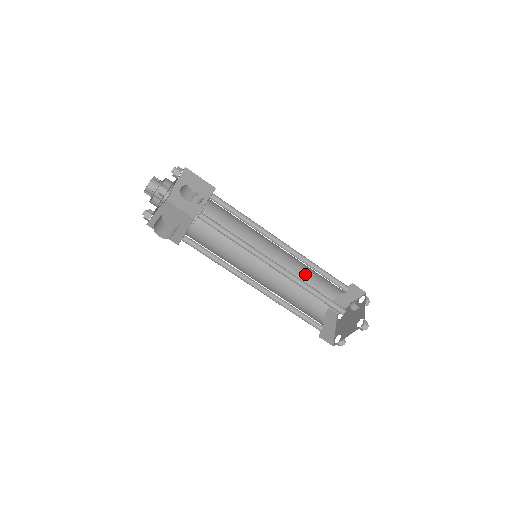
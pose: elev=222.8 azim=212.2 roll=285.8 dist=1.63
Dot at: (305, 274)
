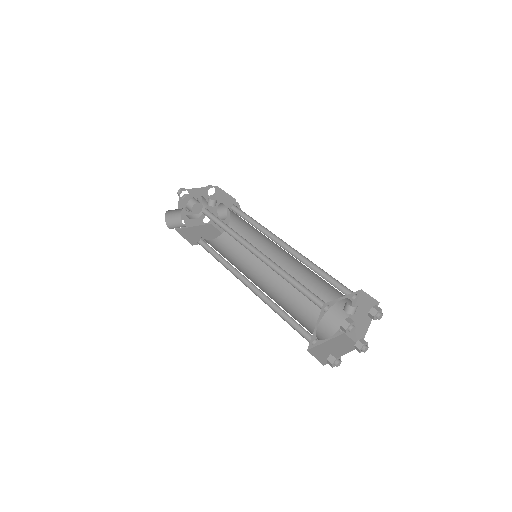
Dot at: (313, 284)
